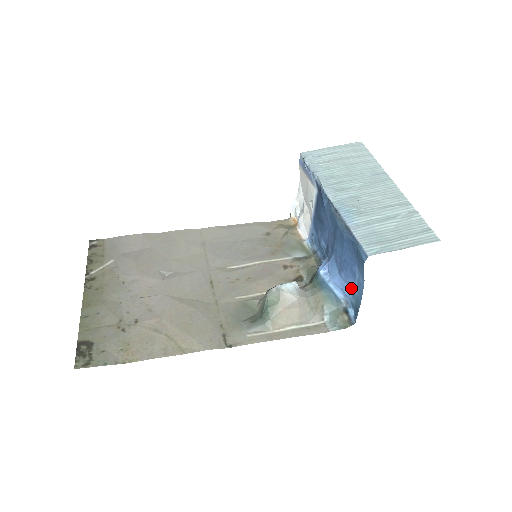
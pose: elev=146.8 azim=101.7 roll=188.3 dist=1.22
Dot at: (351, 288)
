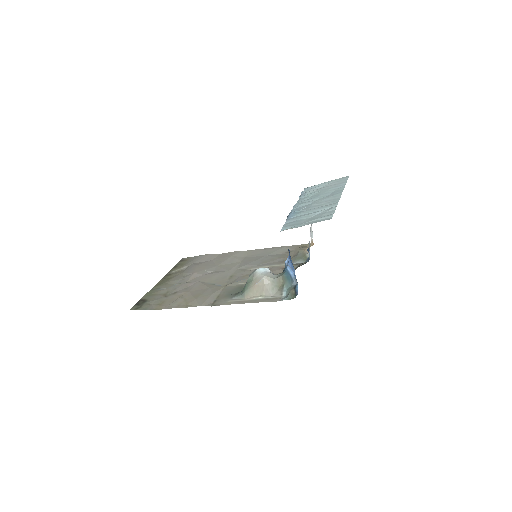
Dot at: (293, 267)
